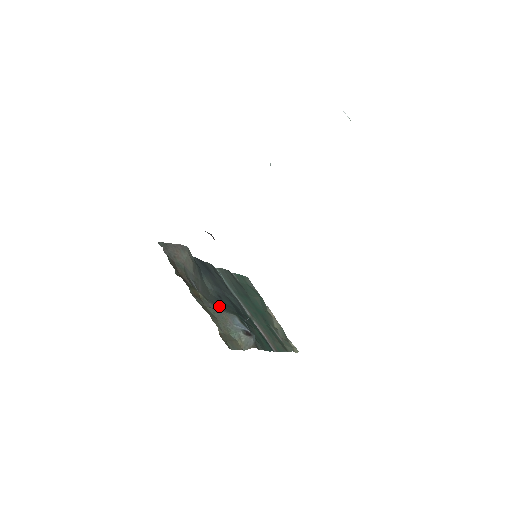
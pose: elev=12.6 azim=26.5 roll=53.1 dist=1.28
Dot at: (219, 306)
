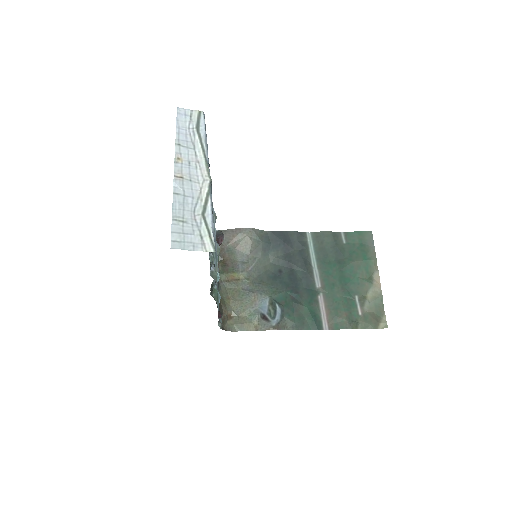
Dot at: (261, 286)
